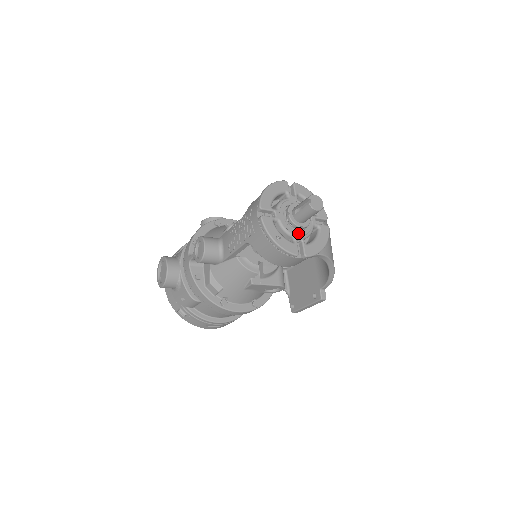
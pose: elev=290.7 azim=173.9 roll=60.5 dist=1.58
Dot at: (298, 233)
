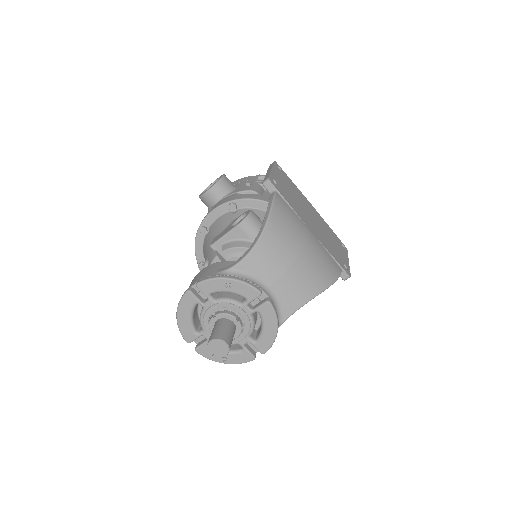
Dot at: (240, 337)
